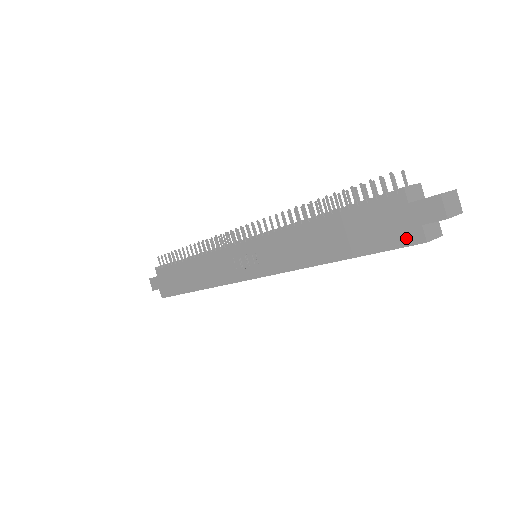
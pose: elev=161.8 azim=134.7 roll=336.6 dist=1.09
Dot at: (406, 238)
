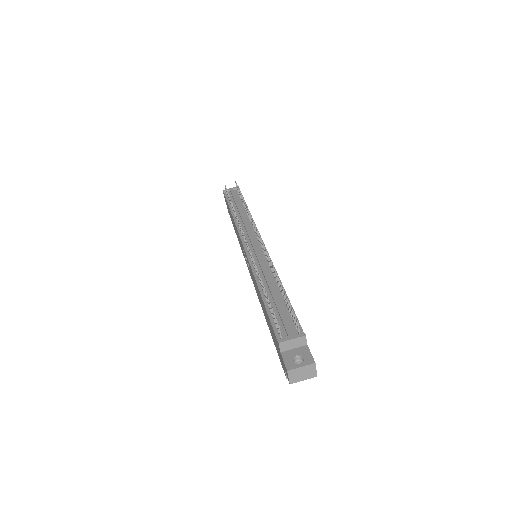
Dot at: (282, 364)
